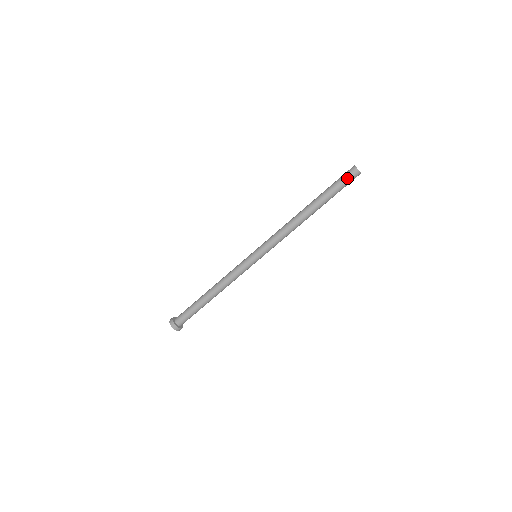
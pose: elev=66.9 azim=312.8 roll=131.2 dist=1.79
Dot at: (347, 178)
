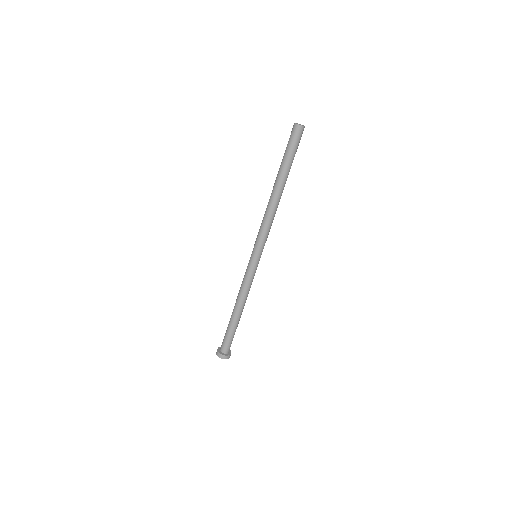
Dot at: (297, 140)
